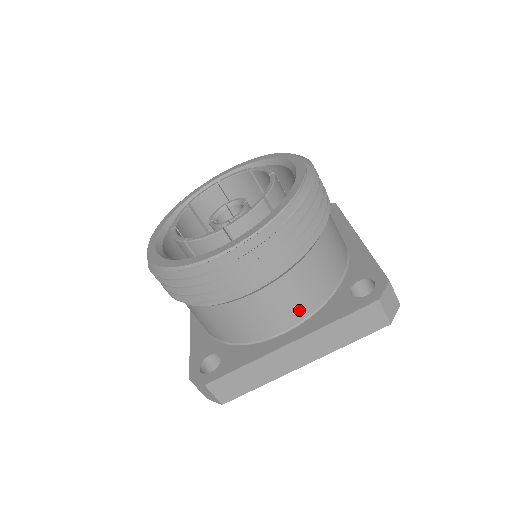
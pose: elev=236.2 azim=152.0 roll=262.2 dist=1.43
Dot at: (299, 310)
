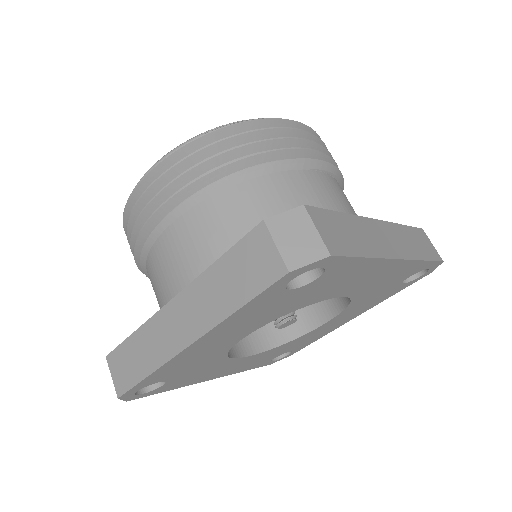
Dot at: (206, 264)
